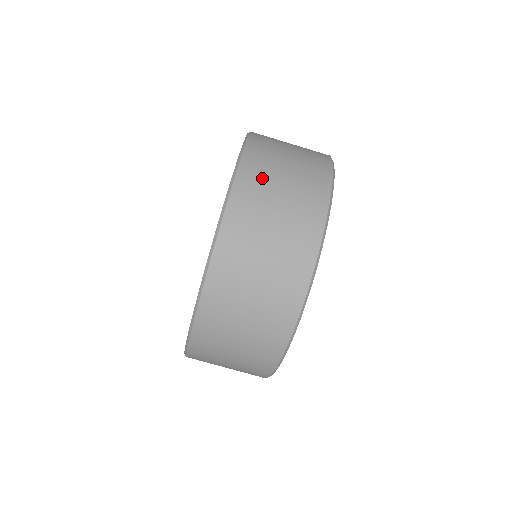
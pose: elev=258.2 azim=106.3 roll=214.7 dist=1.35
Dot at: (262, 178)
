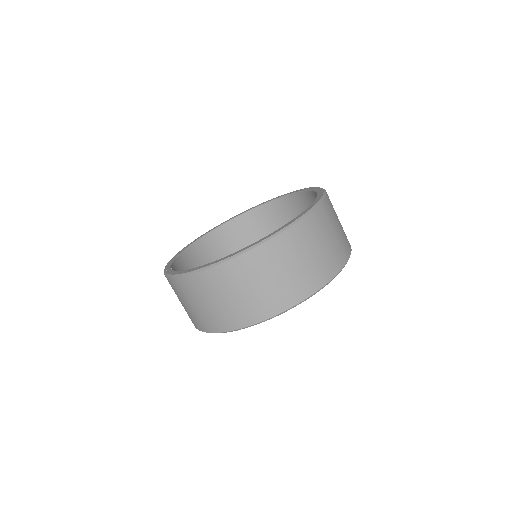
Dot at: occluded
